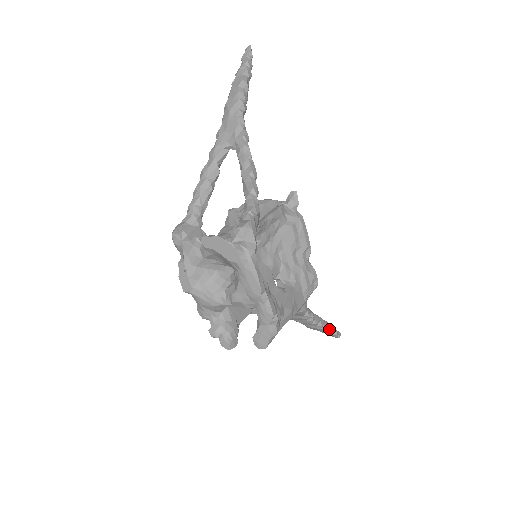
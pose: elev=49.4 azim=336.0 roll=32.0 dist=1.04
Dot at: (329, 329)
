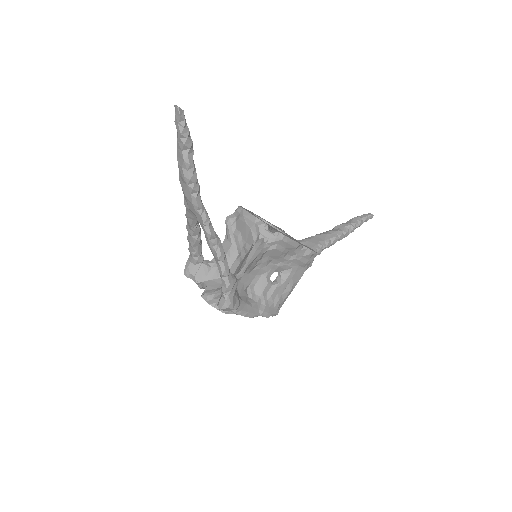
Dot at: (353, 231)
